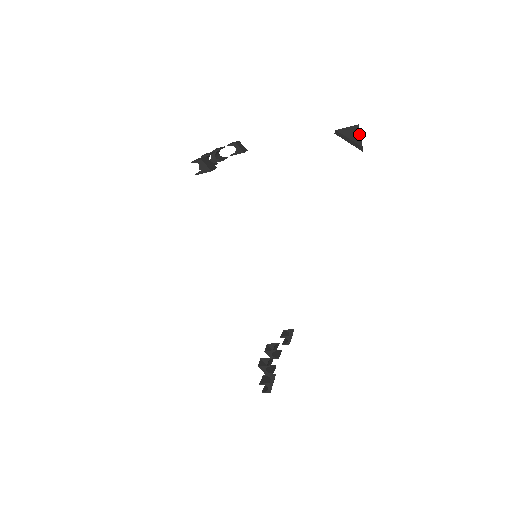
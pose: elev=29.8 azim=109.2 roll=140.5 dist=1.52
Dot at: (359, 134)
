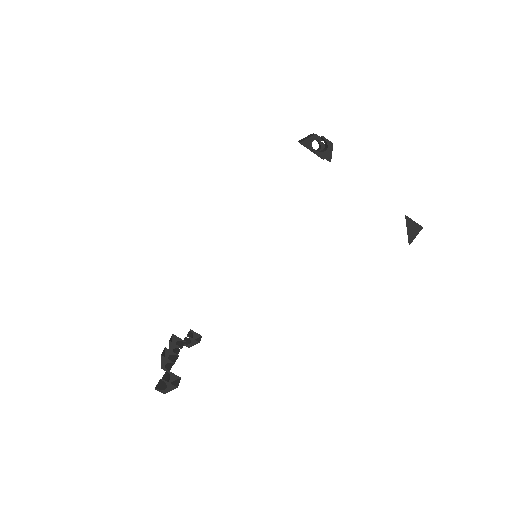
Dot at: (417, 234)
